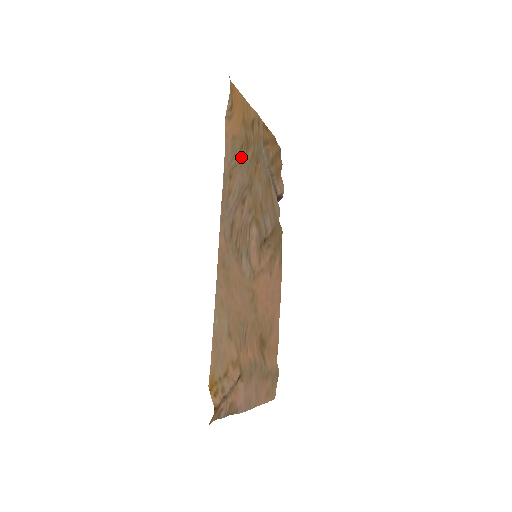
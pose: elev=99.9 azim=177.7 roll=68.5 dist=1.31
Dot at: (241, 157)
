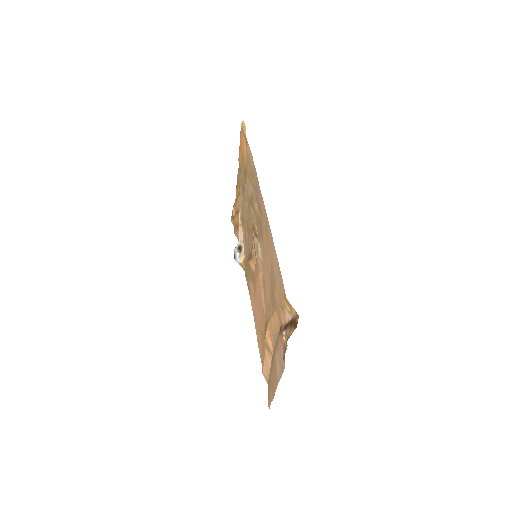
Dot at: (248, 176)
